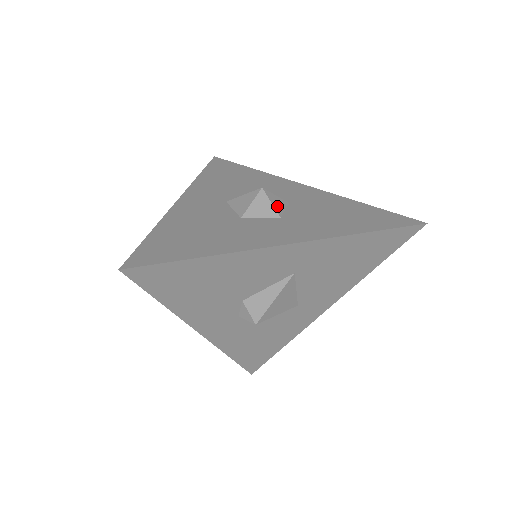
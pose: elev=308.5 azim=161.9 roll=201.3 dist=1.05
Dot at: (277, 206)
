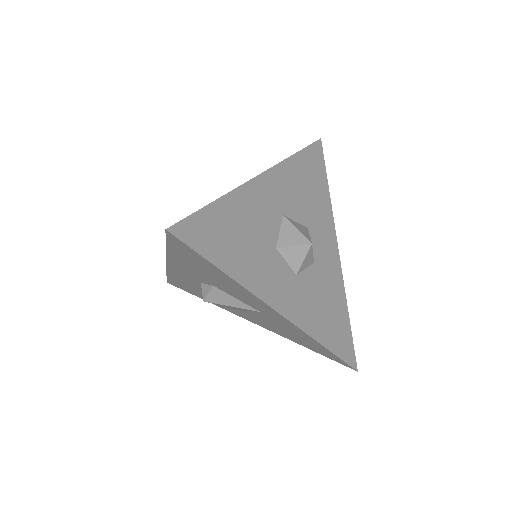
Dot at: (304, 264)
